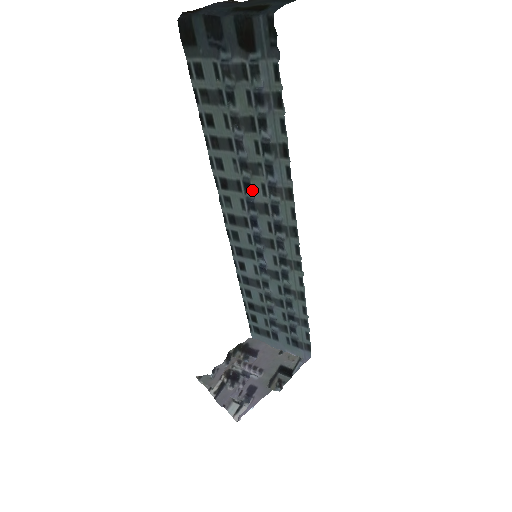
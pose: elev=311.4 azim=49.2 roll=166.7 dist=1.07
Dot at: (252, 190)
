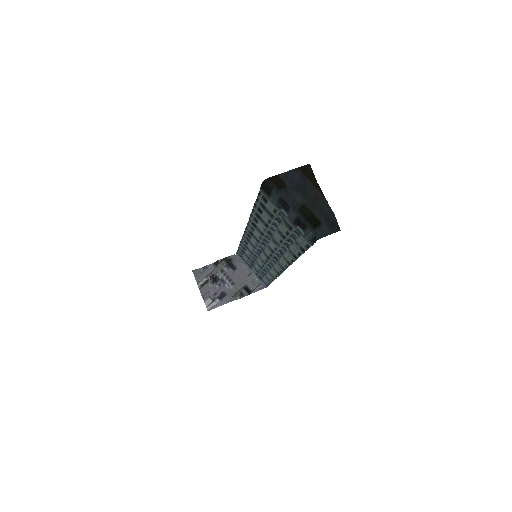
Dot at: (269, 242)
